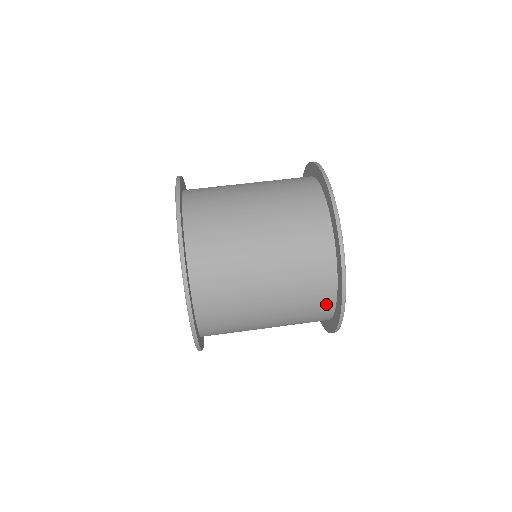
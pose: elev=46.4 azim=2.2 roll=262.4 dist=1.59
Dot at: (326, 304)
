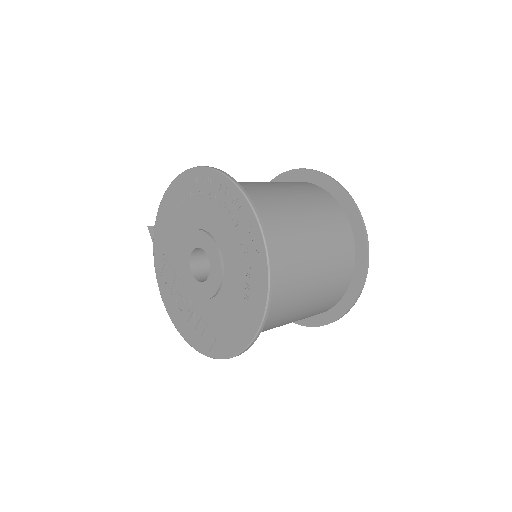
Dot at: (327, 308)
